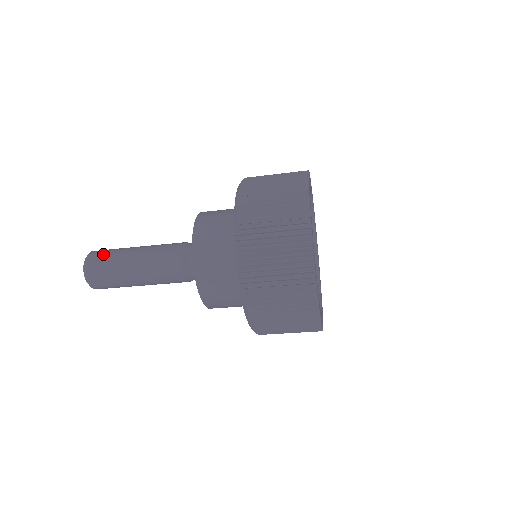
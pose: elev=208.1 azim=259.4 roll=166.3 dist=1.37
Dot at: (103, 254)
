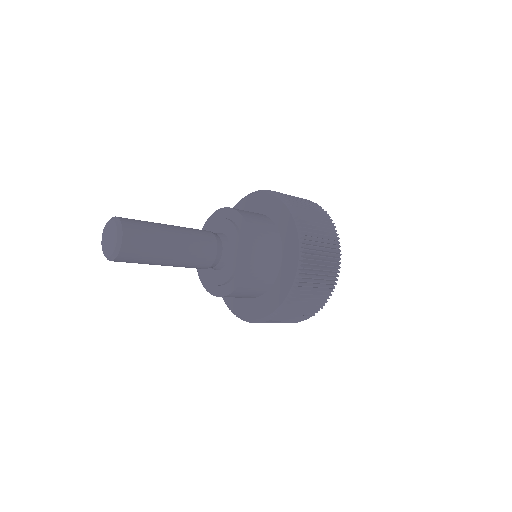
Dot at: (140, 250)
